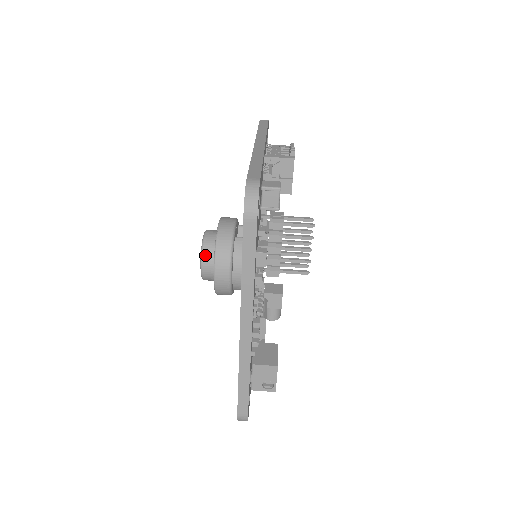
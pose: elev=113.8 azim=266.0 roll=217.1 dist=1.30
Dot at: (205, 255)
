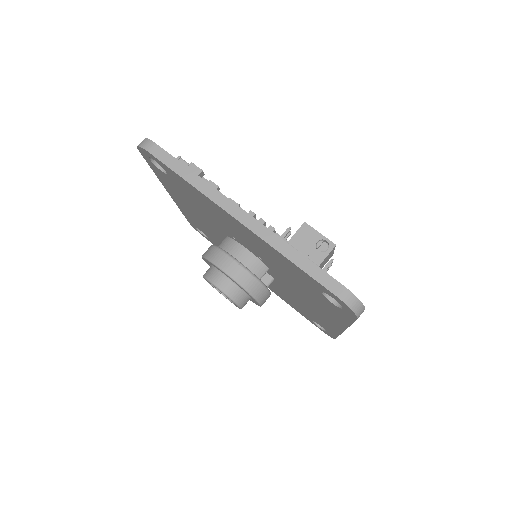
Dot at: (211, 278)
